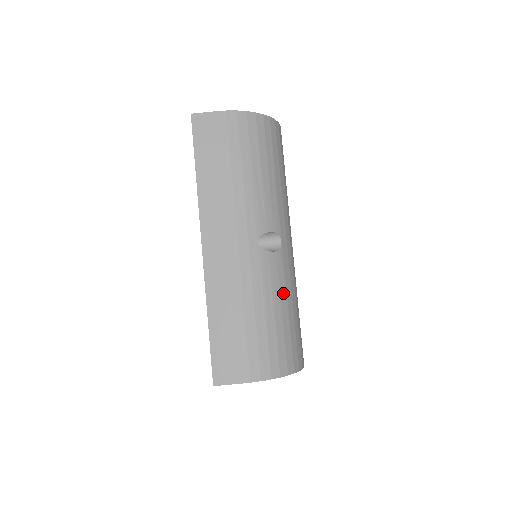
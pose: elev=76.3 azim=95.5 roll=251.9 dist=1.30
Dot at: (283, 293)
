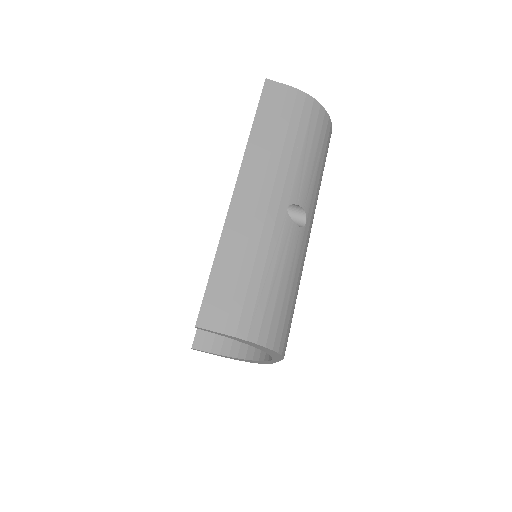
Dot at: (293, 268)
